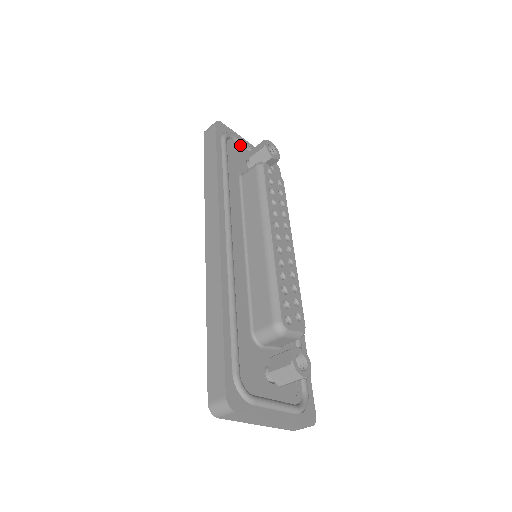
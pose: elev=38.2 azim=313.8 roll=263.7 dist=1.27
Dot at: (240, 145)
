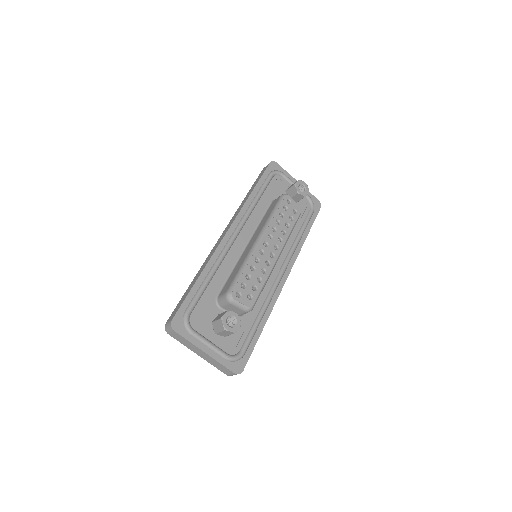
Dot at: (286, 181)
